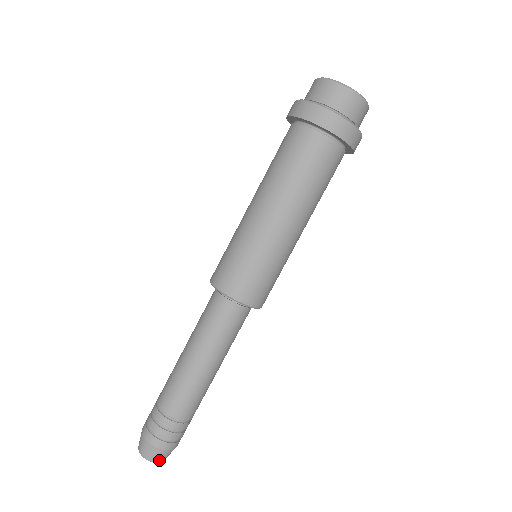
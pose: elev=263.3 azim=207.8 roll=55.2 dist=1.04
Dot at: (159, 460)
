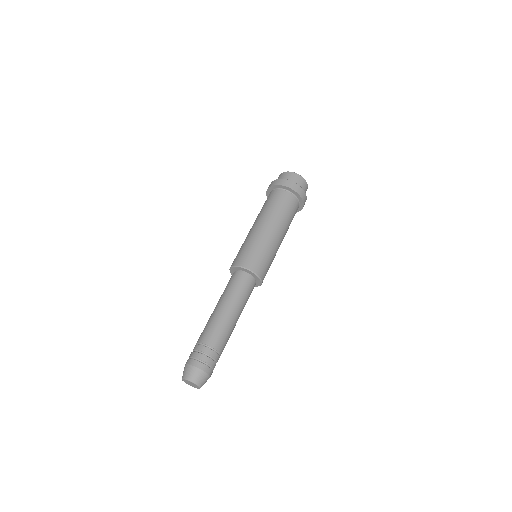
Dot at: (200, 384)
